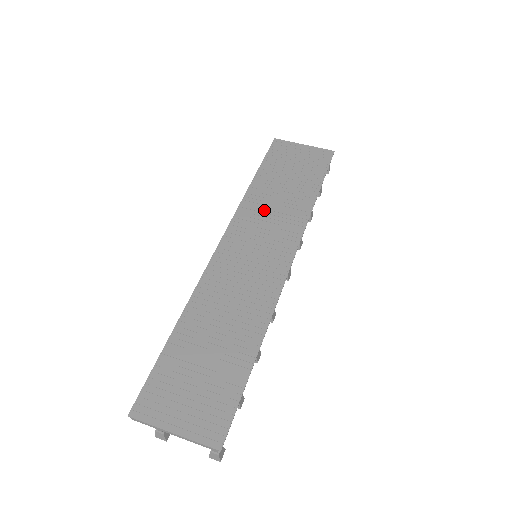
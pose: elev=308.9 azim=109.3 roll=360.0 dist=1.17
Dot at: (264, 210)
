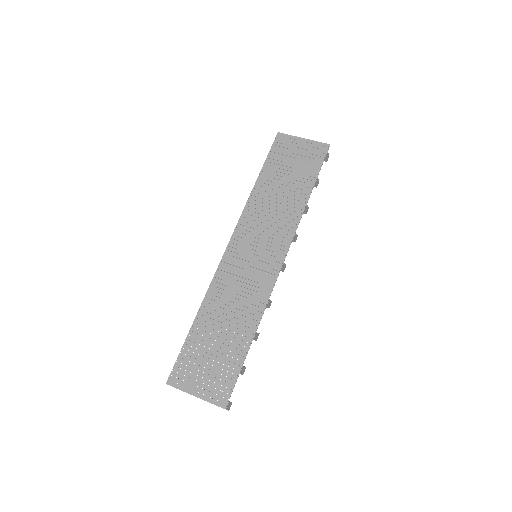
Dot at: (264, 212)
